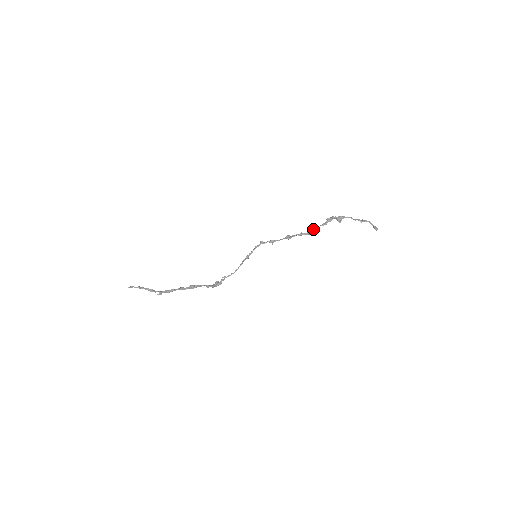
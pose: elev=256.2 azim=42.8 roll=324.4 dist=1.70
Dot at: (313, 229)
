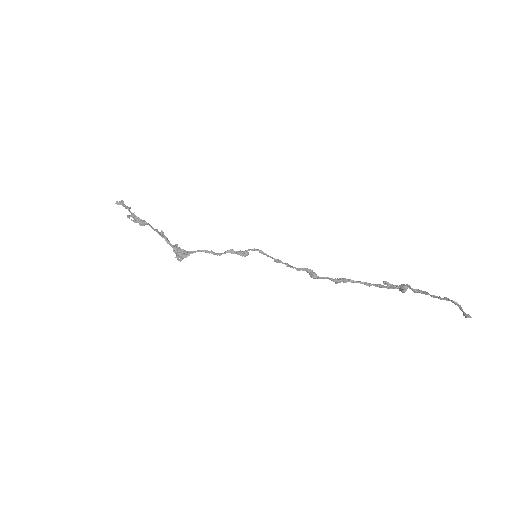
Dot at: (355, 281)
